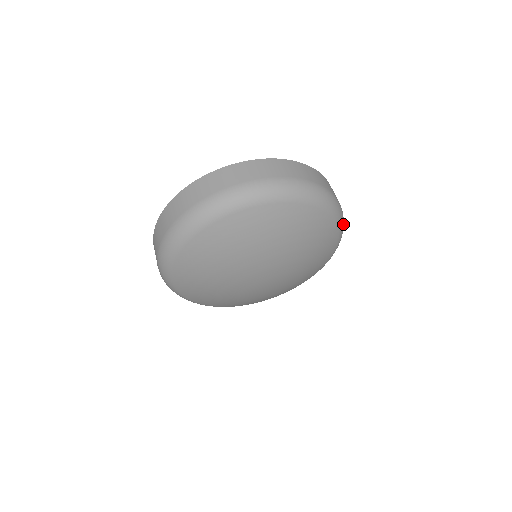
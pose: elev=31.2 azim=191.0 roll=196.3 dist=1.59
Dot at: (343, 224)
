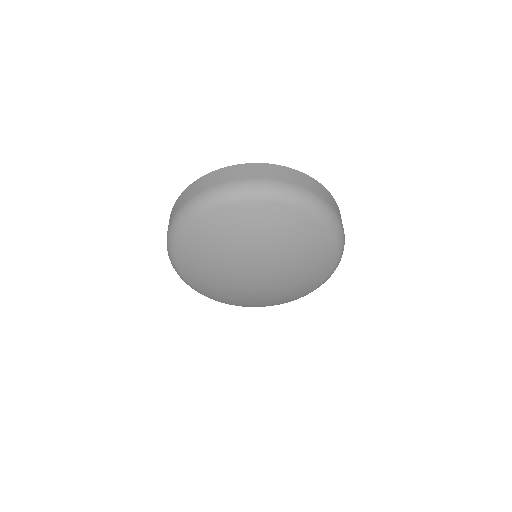
Dot at: (302, 197)
